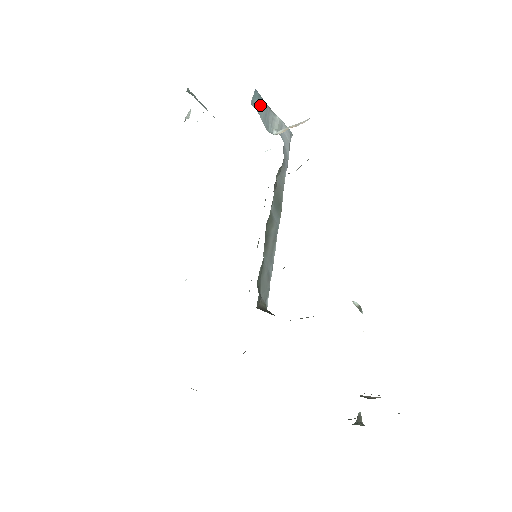
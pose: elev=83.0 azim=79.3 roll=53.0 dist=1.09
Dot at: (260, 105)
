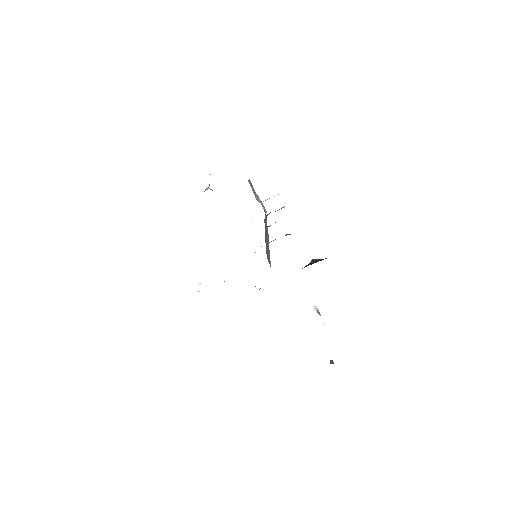
Dot at: (252, 187)
